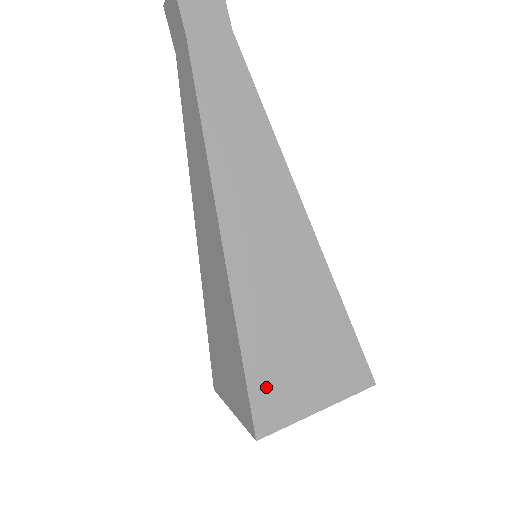
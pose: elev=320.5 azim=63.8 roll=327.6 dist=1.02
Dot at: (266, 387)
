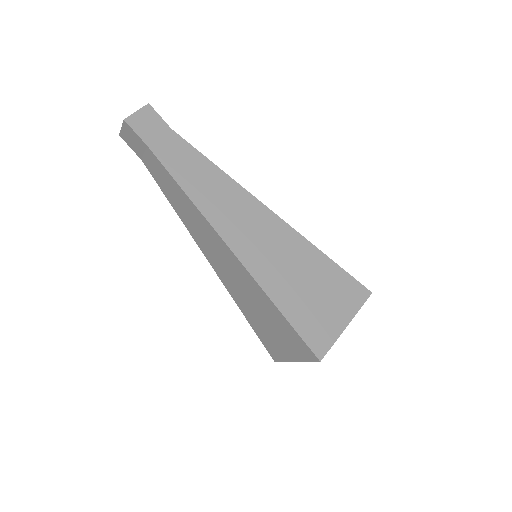
Dot at: (308, 327)
